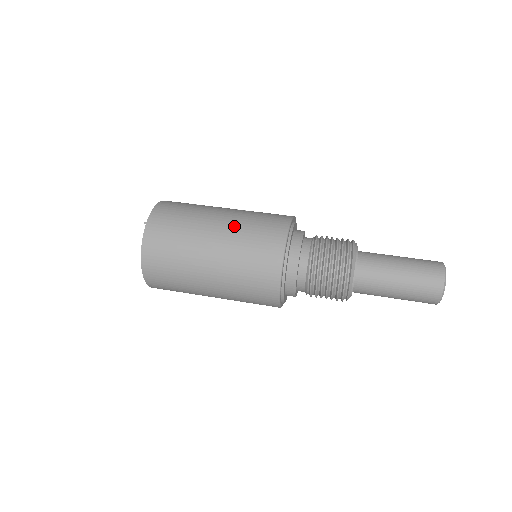
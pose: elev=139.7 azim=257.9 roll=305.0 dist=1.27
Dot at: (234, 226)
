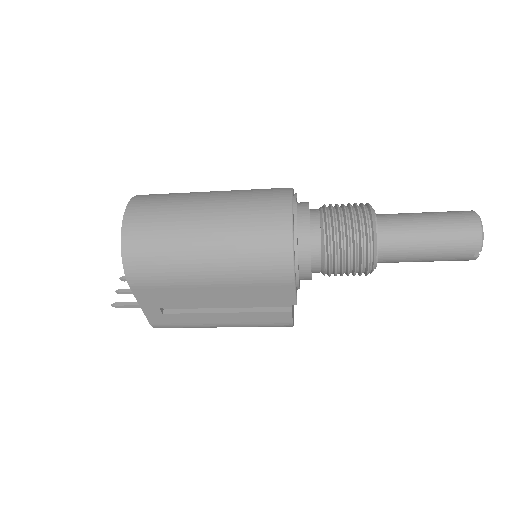
Dot at: (233, 190)
